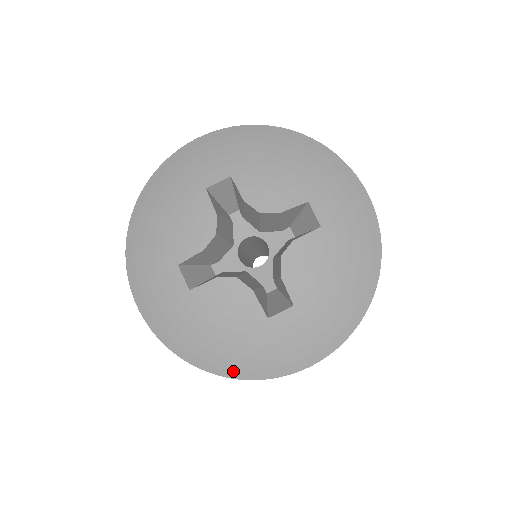
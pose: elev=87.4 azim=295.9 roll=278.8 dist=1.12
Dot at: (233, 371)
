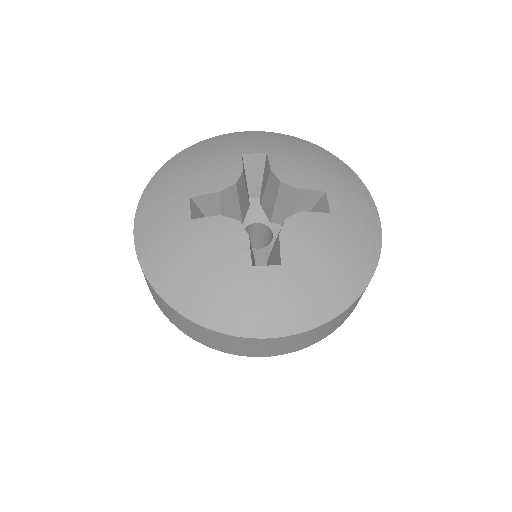
Dot at: (195, 312)
